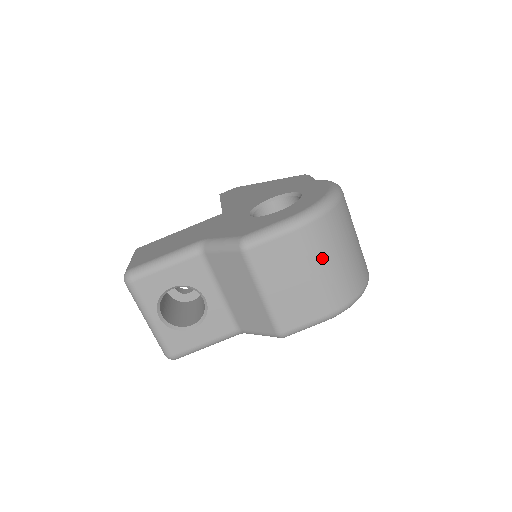
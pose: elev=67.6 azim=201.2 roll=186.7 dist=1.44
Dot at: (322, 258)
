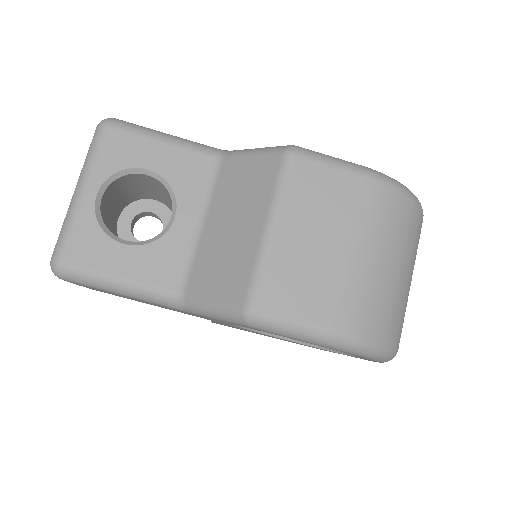
Dot at: (376, 242)
